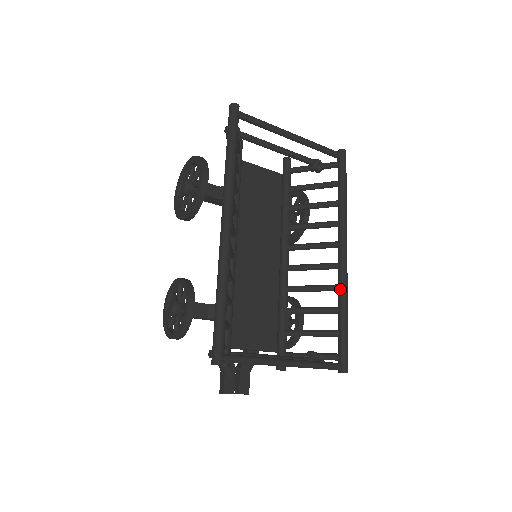
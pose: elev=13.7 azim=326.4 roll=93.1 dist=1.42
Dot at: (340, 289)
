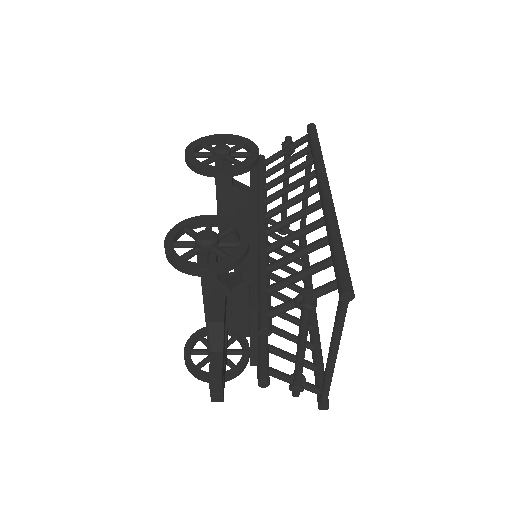
Dot at: (316, 328)
